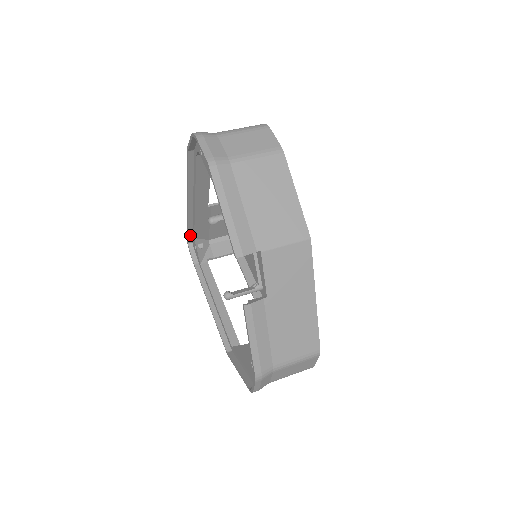
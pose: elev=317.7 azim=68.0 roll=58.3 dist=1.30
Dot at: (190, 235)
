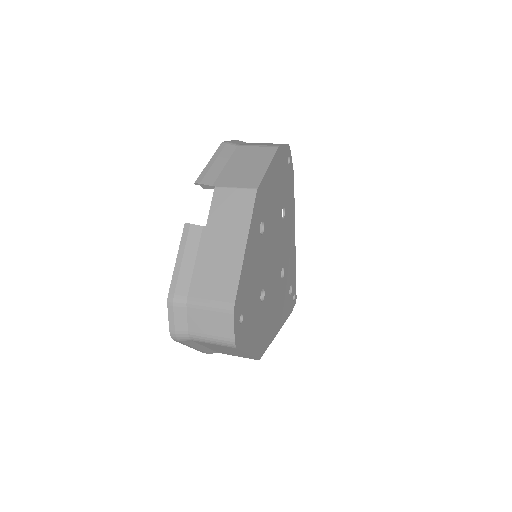
Dot at: occluded
